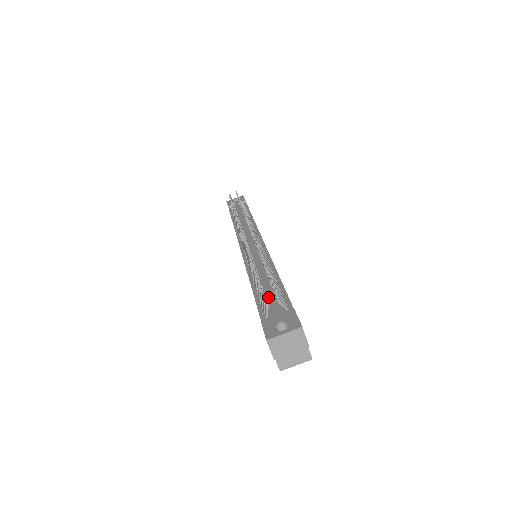
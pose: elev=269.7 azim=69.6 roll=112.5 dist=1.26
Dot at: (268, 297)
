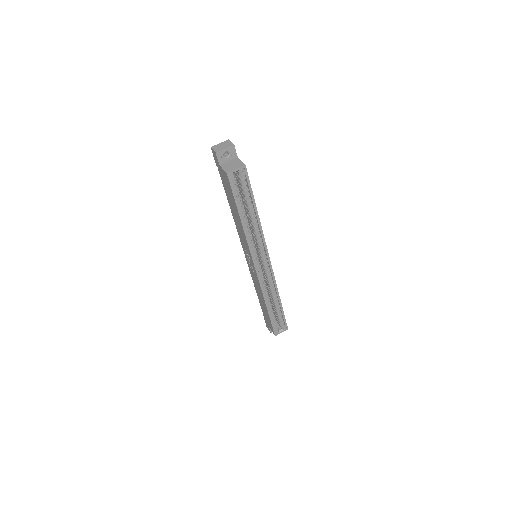
Dot at: occluded
